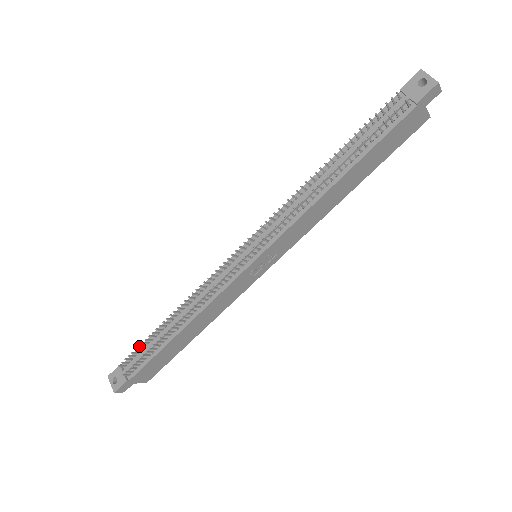
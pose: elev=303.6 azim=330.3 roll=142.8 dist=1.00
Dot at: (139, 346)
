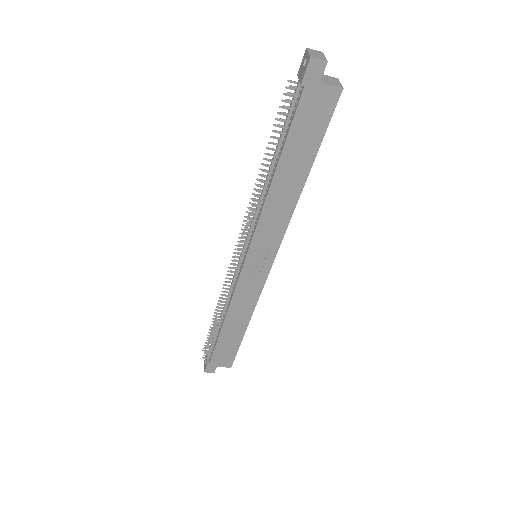
Dot at: (208, 335)
